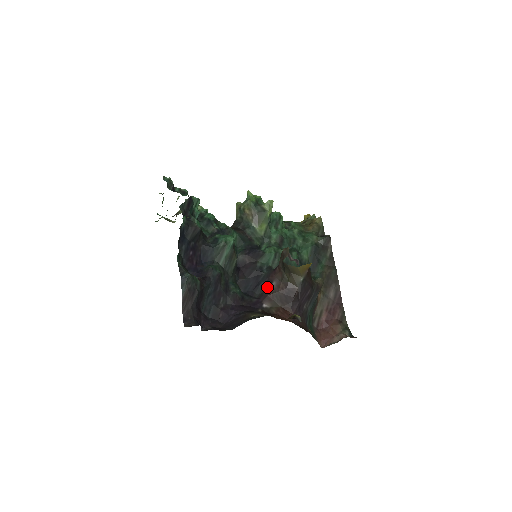
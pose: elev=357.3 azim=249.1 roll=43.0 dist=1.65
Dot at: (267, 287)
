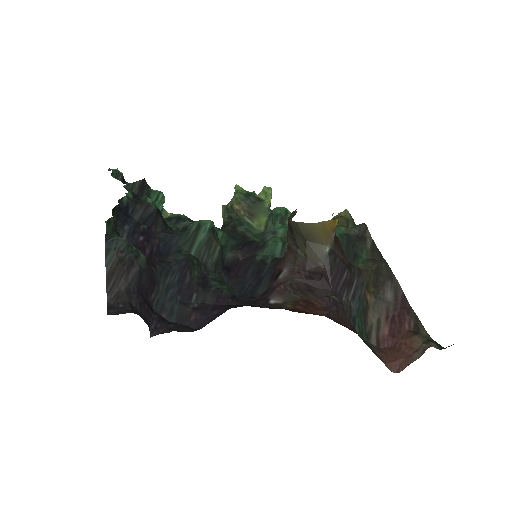
Dot at: (274, 279)
